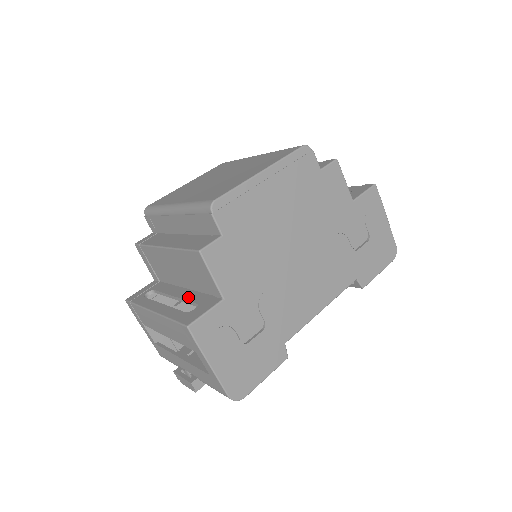
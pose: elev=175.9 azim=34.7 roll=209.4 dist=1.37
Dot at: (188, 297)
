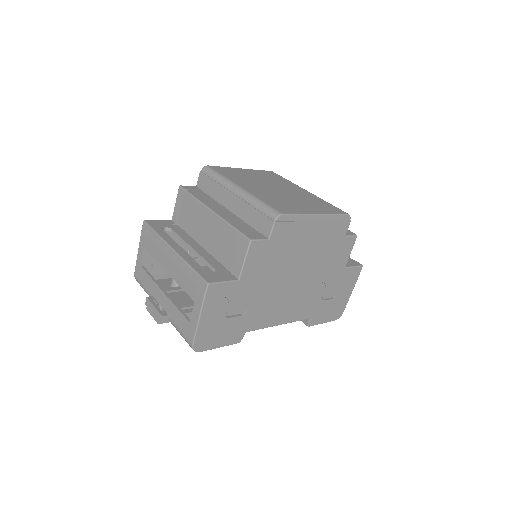
Dot at: (207, 258)
